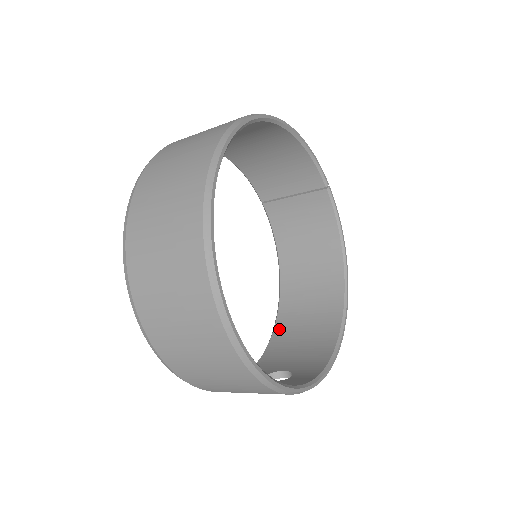
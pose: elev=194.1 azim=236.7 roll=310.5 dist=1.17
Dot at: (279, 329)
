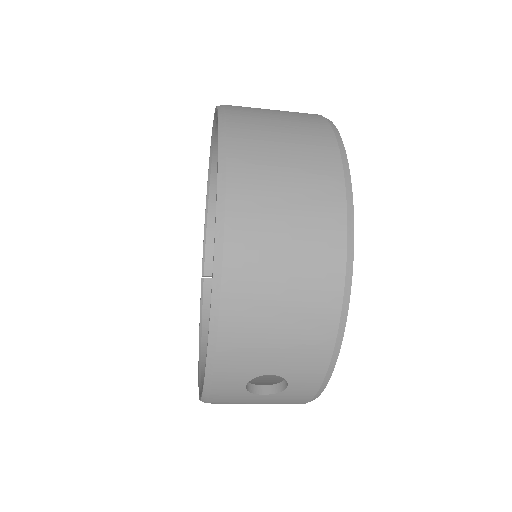
Dot at: occluded
